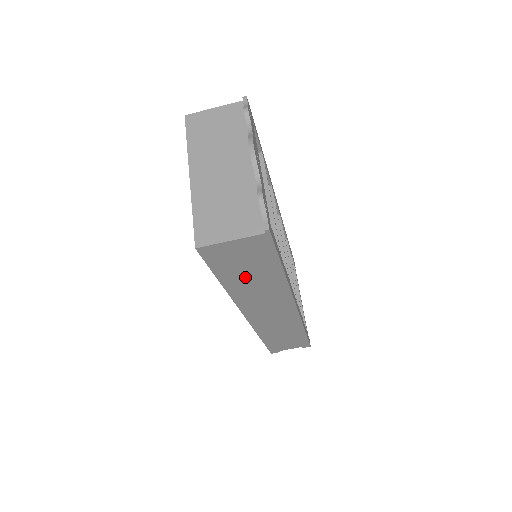
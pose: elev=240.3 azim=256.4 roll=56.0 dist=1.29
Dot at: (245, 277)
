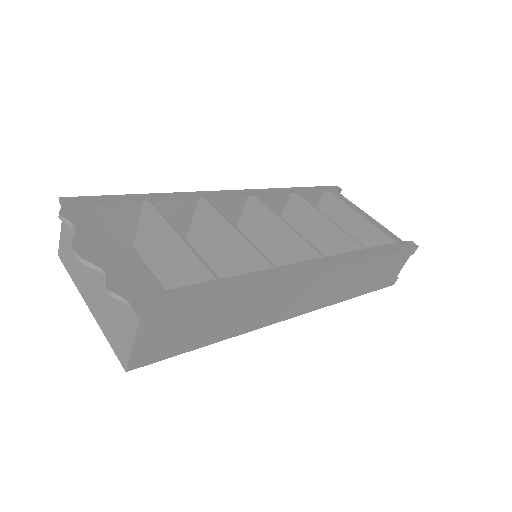
Dot at: (215, 325)
